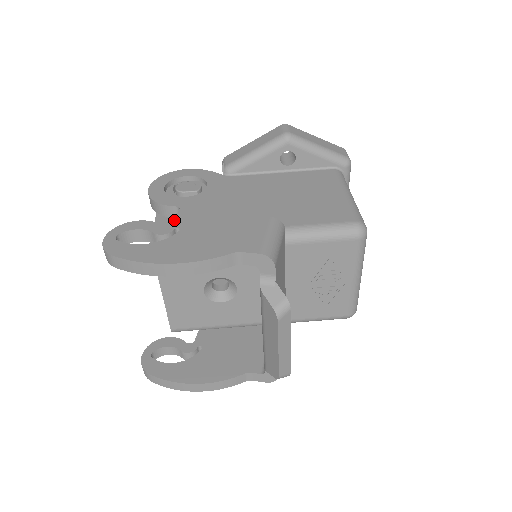
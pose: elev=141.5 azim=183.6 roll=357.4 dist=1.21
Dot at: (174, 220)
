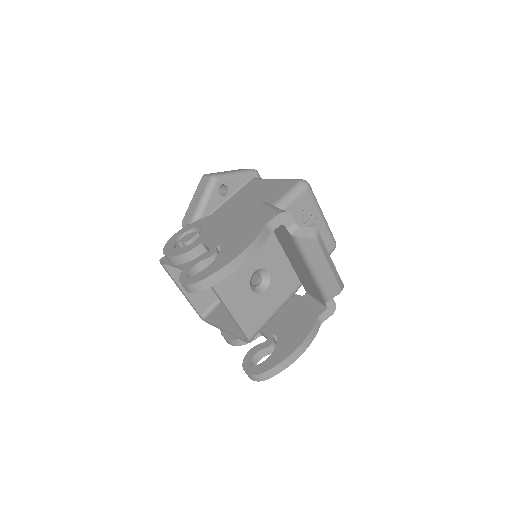
Dot at: (209, 247)
